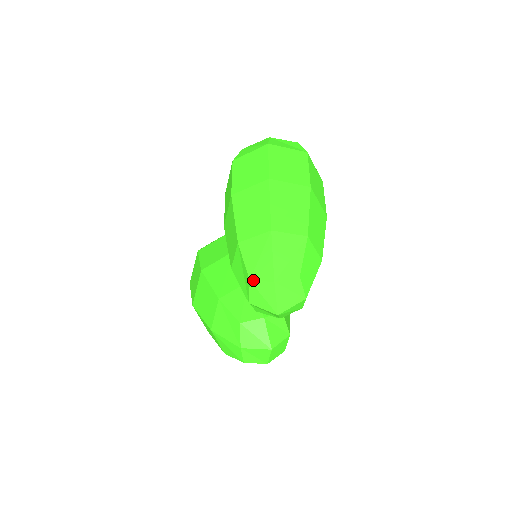
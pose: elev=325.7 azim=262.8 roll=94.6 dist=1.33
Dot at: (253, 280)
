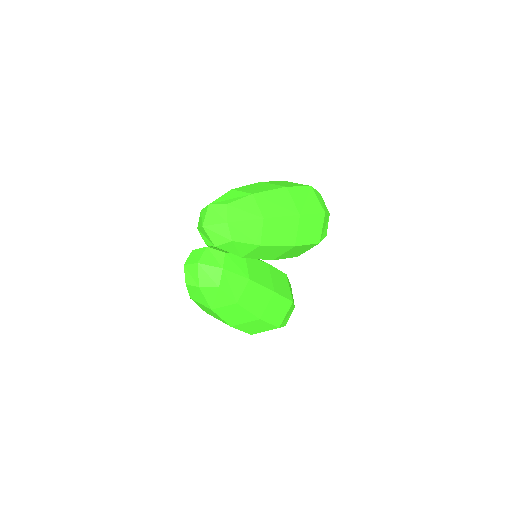
Dot at: (202, 209)
